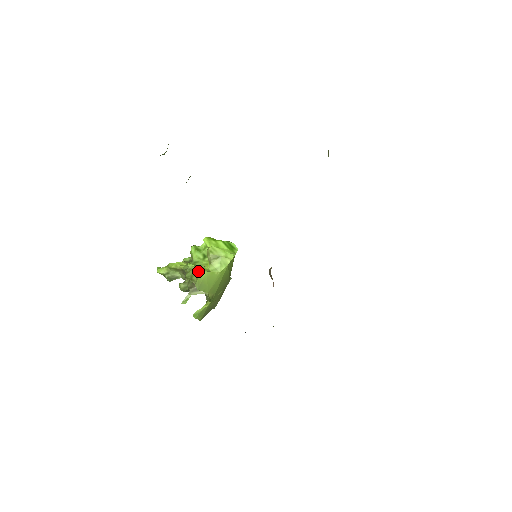
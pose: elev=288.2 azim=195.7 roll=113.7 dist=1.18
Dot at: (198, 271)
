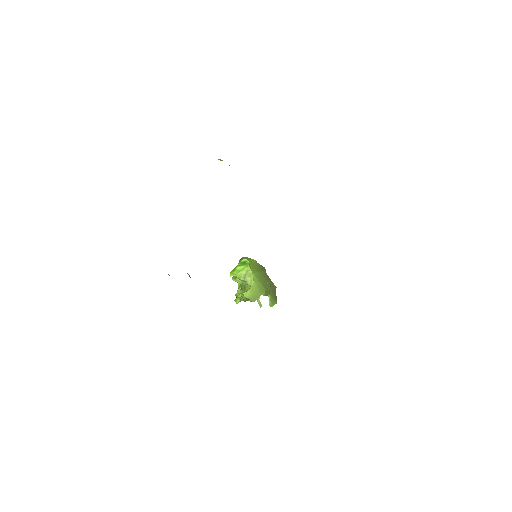
Dot at: (245, 296)
